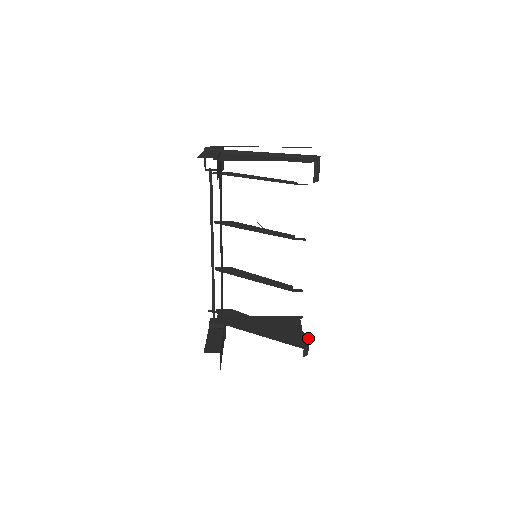
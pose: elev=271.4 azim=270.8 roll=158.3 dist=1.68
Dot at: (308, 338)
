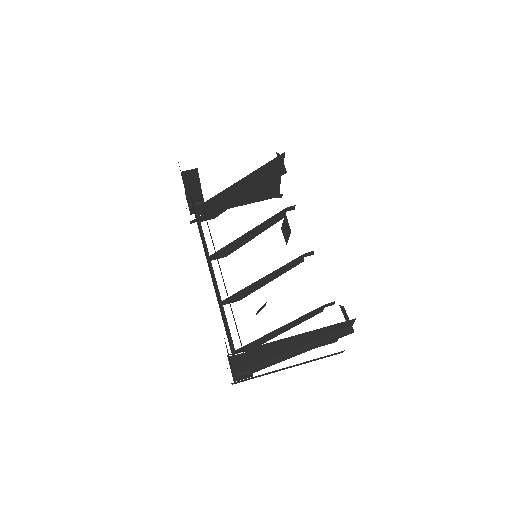
Dot at: (344, 308)
